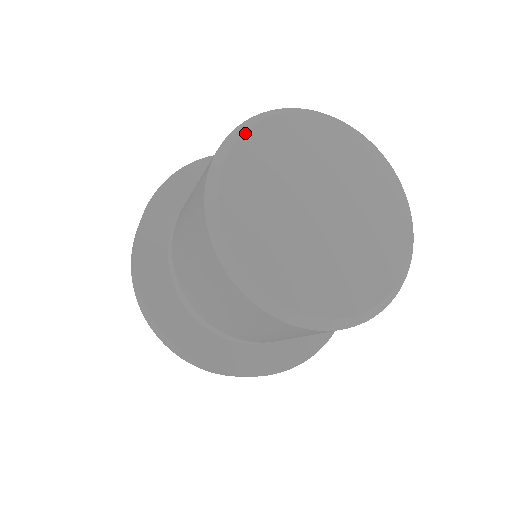
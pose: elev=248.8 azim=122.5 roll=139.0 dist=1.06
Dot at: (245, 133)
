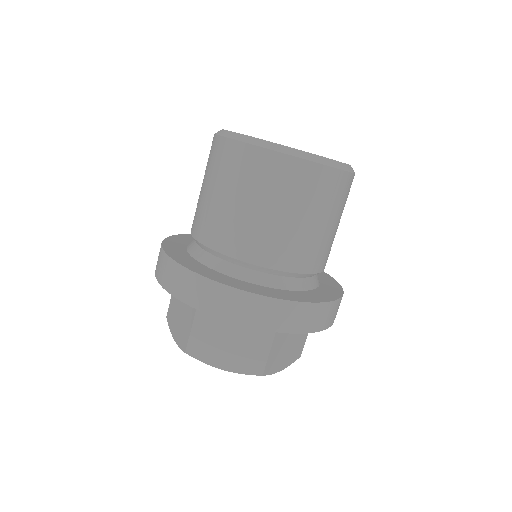
Dot at: occluded
